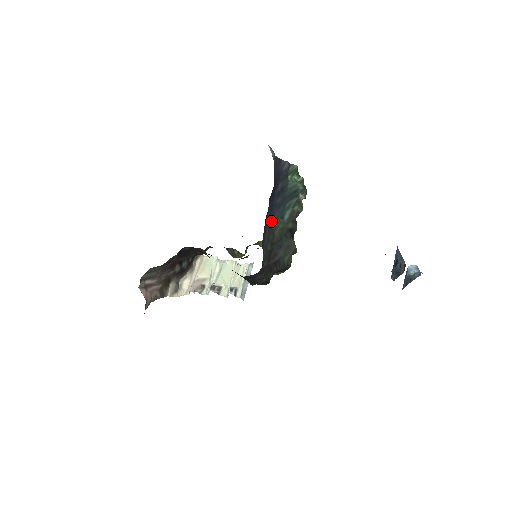
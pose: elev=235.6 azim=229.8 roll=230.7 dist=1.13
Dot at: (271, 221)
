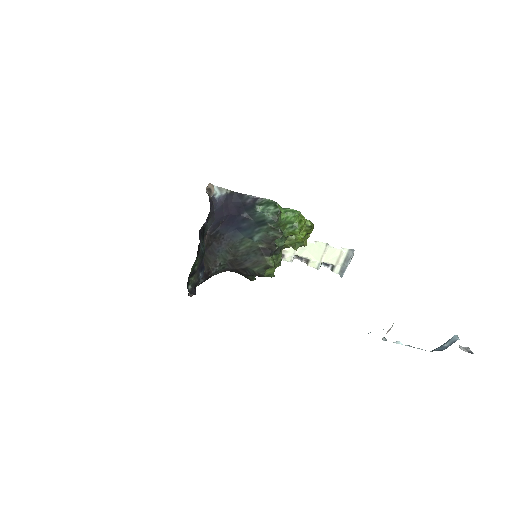
Dot at: (233, 239)
